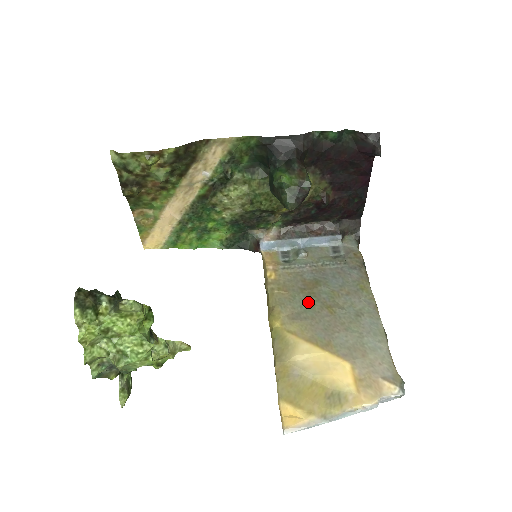
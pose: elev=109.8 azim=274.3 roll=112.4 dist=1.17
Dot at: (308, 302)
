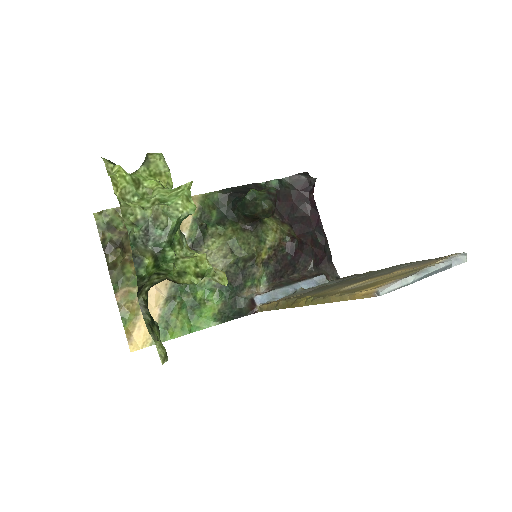
Dot at: occluded
